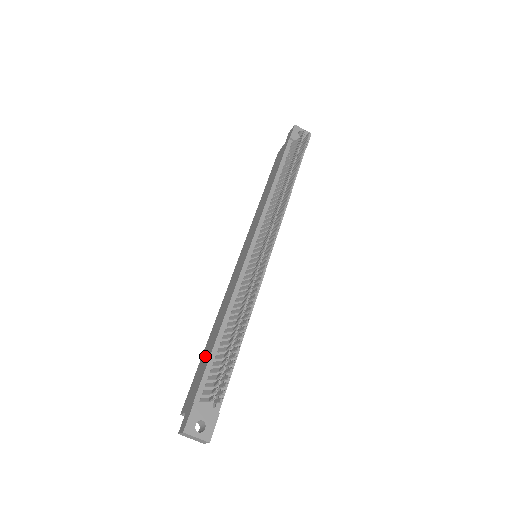
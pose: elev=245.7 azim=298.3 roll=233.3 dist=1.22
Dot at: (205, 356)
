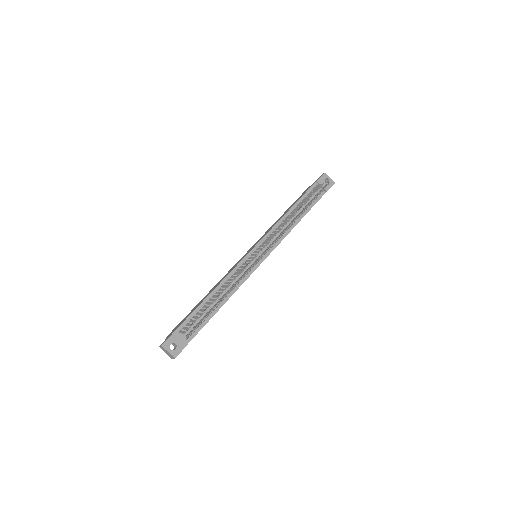
Dot at: occluded
